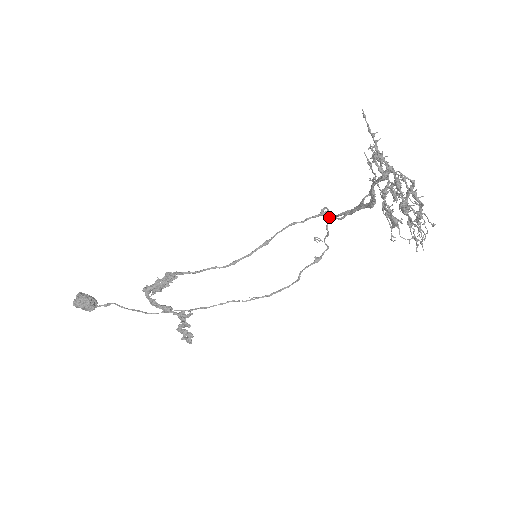
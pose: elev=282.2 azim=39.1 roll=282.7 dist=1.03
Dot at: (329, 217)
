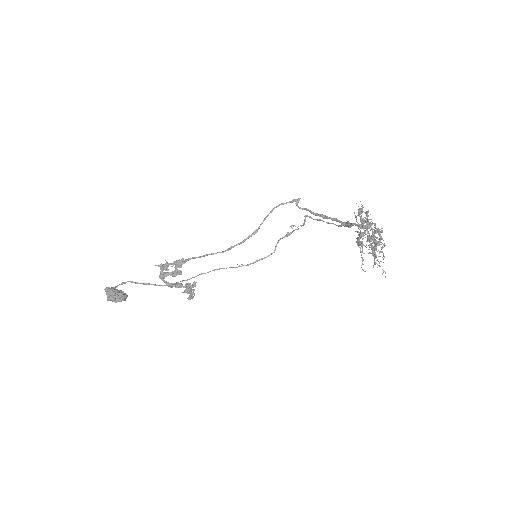
Dot at: (306, 216)
